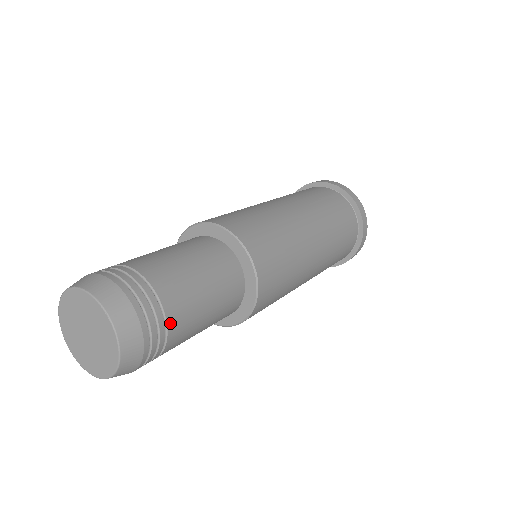
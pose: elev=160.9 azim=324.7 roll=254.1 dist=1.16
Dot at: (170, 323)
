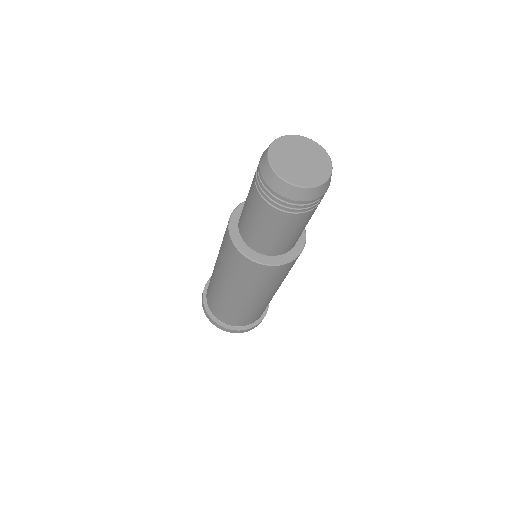
Dot at: occluded
